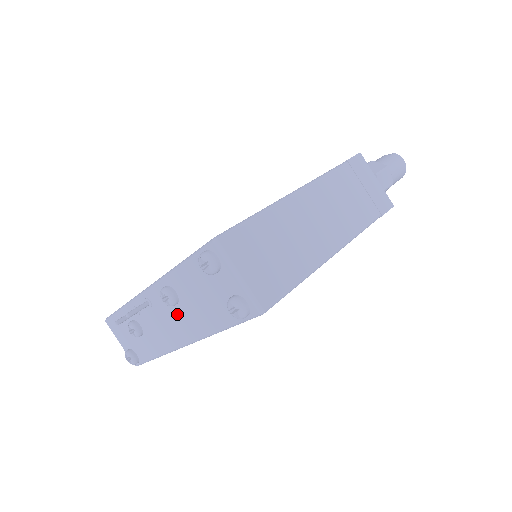
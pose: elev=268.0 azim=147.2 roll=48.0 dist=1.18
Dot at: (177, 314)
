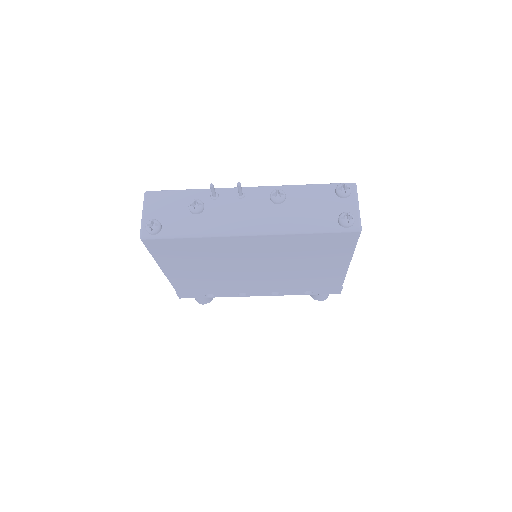
Dot at: (270, 210)
